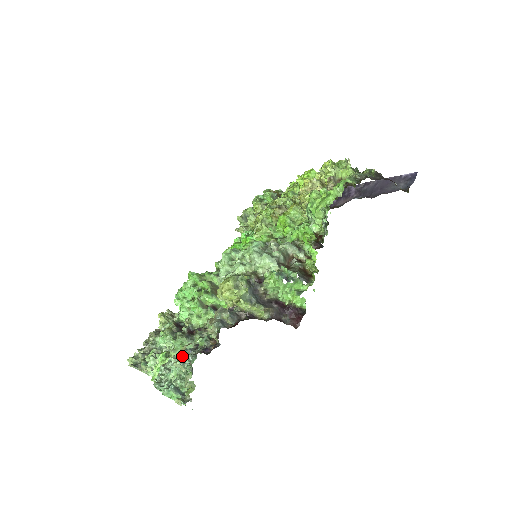
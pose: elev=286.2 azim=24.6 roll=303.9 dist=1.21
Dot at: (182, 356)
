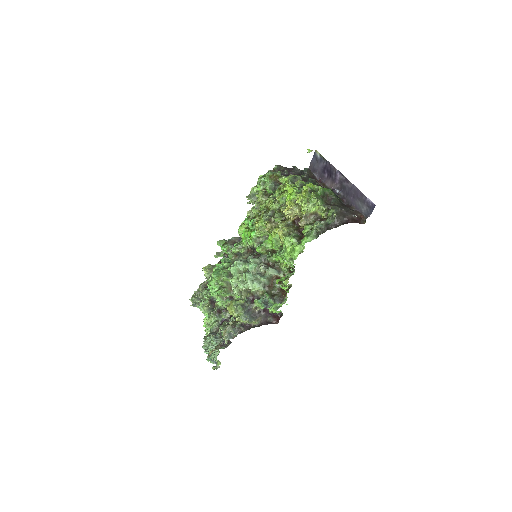
Dot at: (213, 342)
